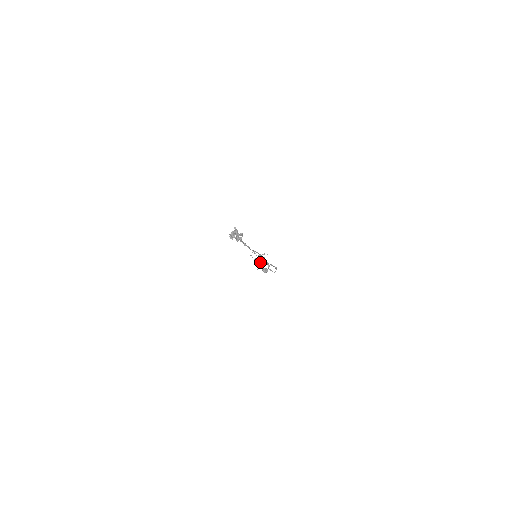
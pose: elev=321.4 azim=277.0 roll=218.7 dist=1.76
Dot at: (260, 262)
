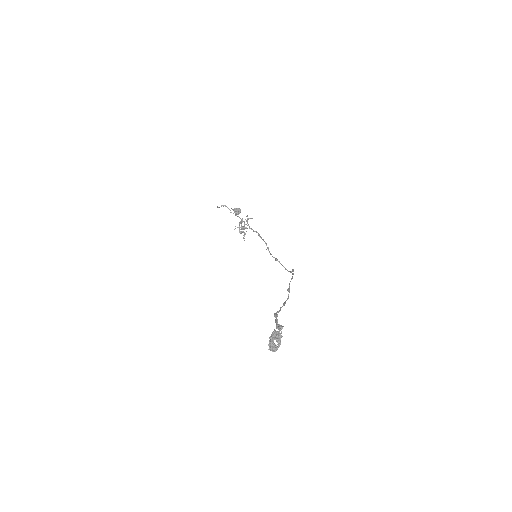
Dot at: (244, 229)
